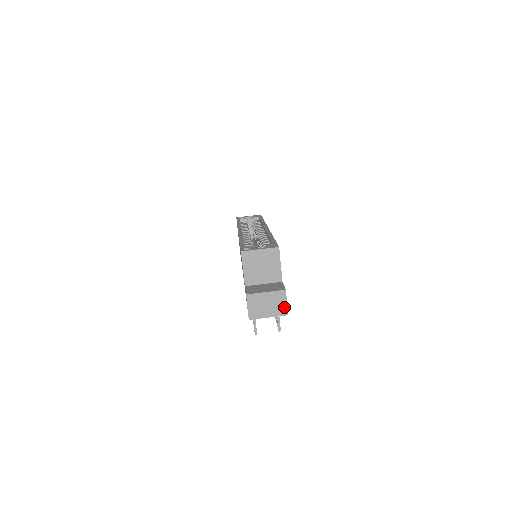
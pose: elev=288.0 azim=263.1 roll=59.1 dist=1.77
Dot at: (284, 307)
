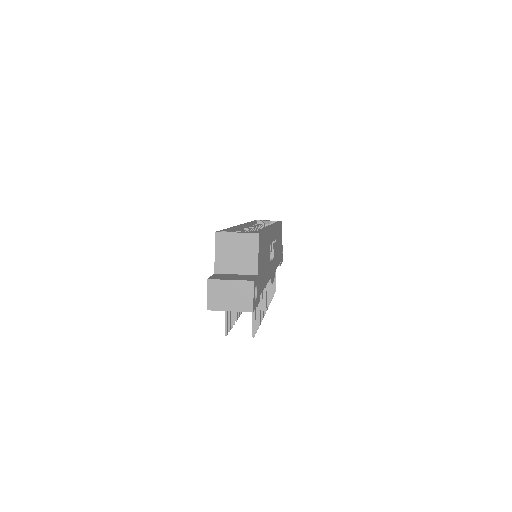
Dot at: (249, 302)
